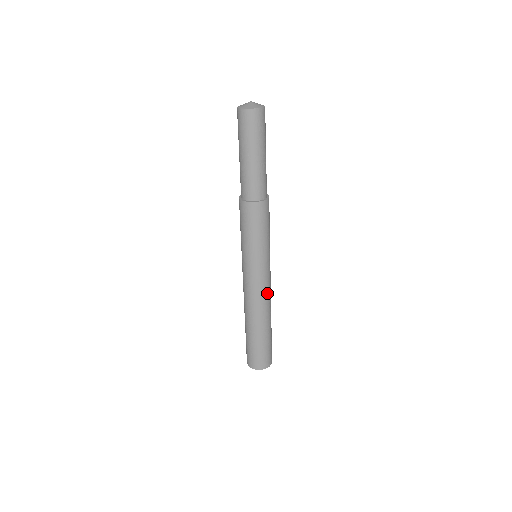
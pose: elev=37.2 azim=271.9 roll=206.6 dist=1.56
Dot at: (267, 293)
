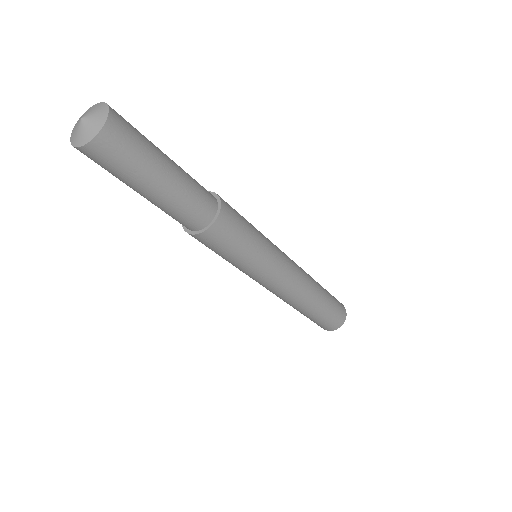
Dot at: (293, 286)
